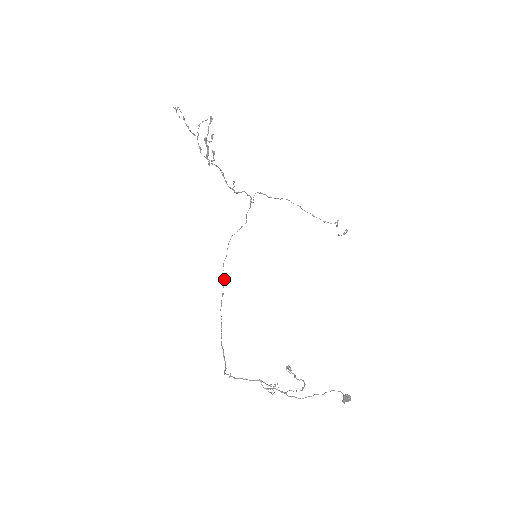
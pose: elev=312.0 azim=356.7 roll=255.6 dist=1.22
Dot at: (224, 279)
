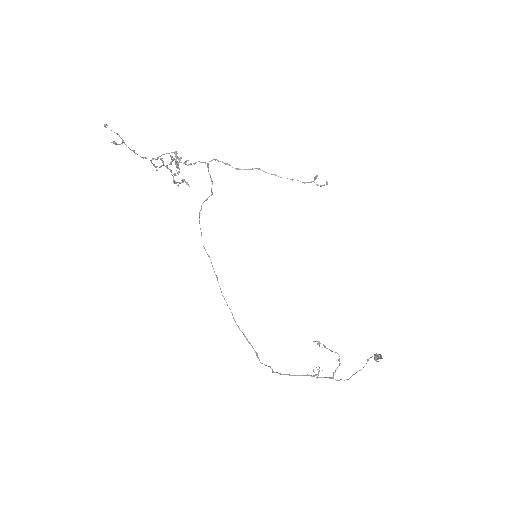
Dot at: occluded
